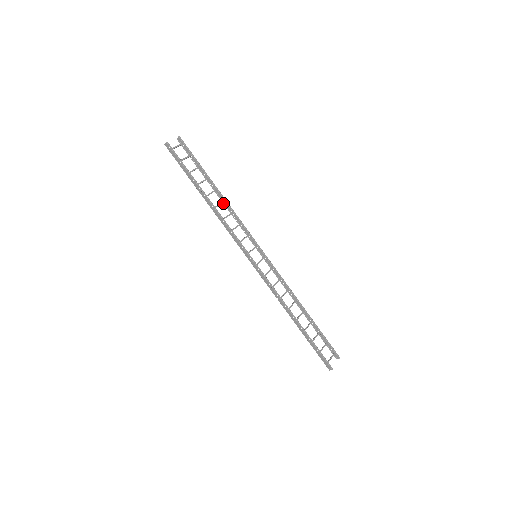
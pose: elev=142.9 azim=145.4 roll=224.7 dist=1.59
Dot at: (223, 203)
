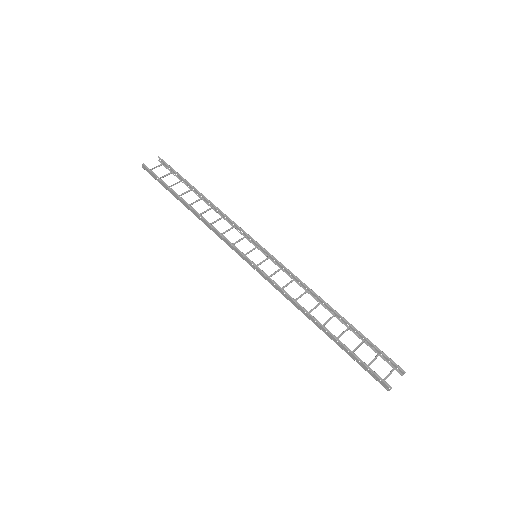
Dot at: occluded
